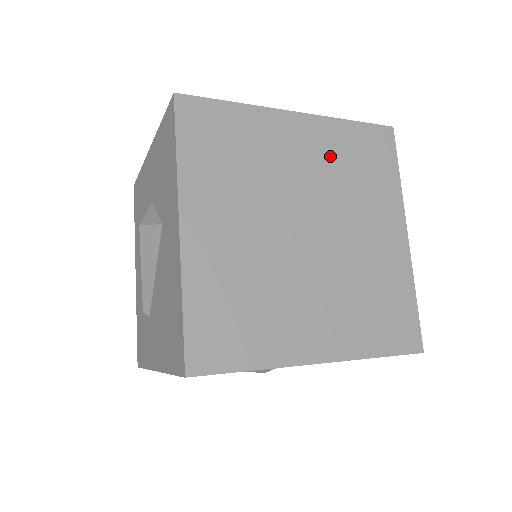
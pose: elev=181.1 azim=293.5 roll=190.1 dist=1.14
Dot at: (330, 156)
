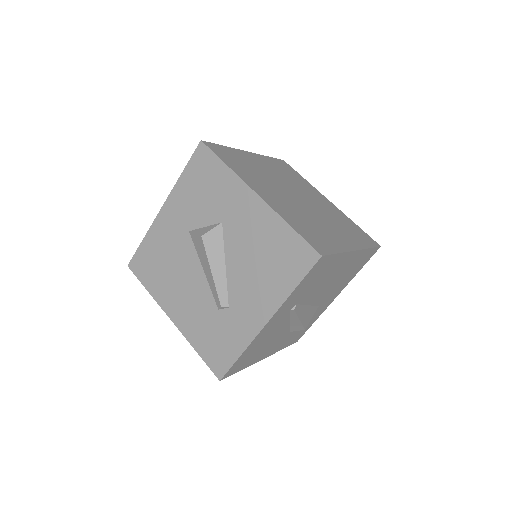
Dot at: (276, 169)
